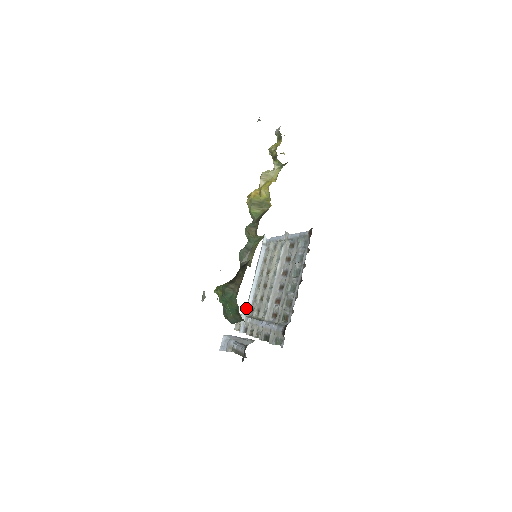
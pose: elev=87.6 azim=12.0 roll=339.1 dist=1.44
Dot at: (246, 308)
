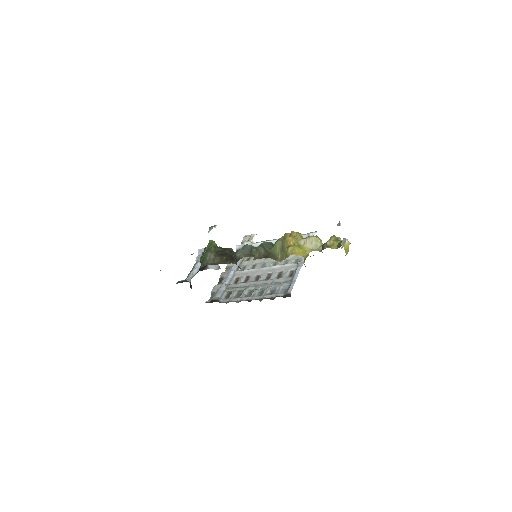
Dot at: (255, 243)
